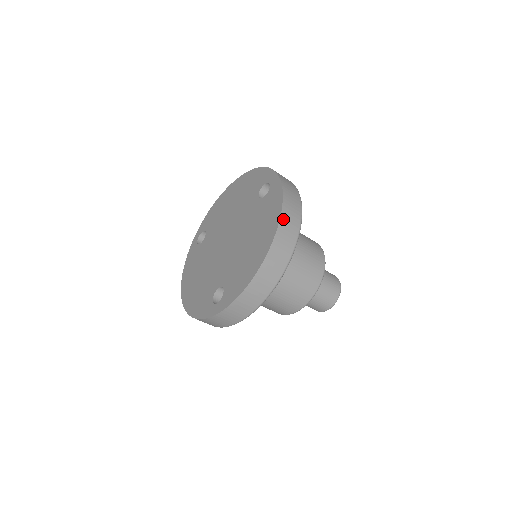
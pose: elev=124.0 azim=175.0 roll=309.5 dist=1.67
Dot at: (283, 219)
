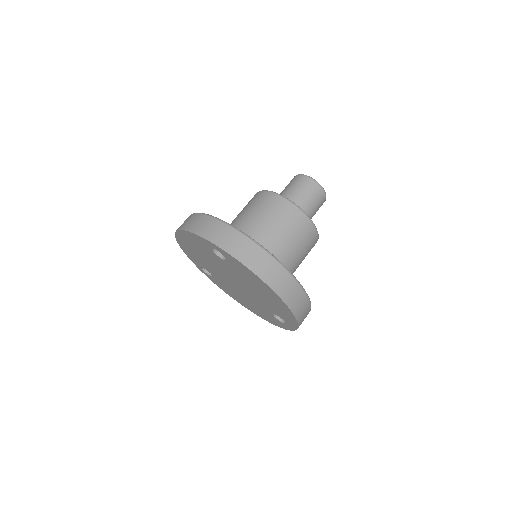
Dot at: (266, 279)
